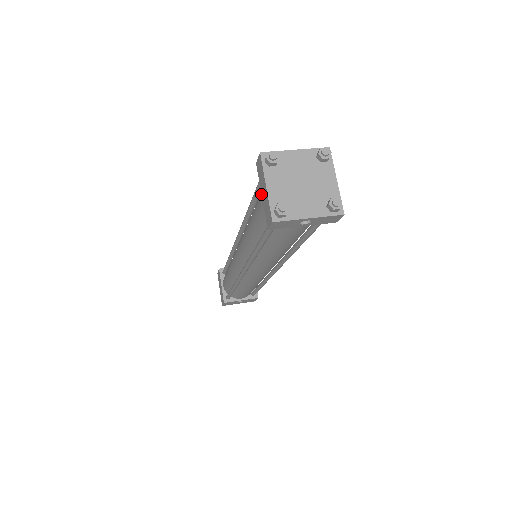
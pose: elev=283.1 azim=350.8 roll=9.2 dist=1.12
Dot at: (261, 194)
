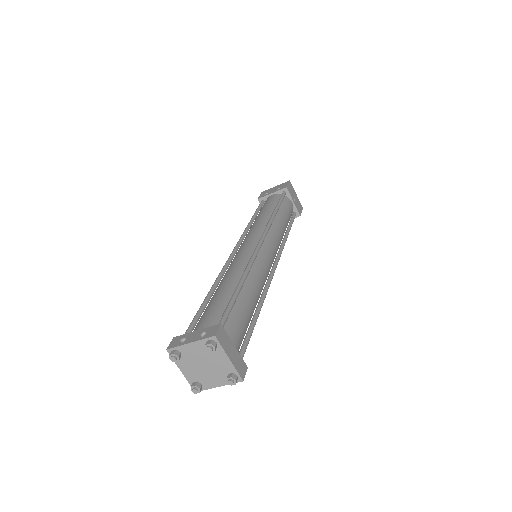
Dot at: occluded
